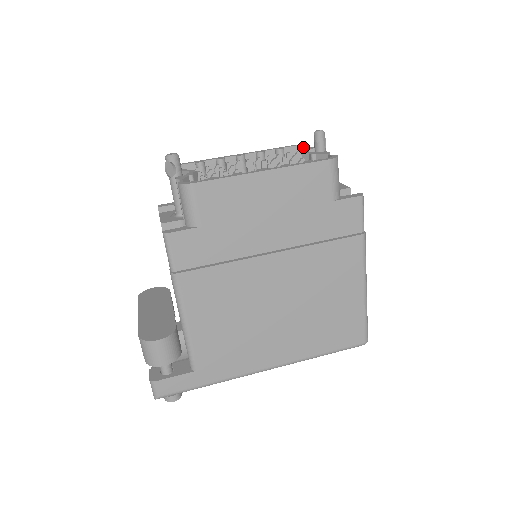
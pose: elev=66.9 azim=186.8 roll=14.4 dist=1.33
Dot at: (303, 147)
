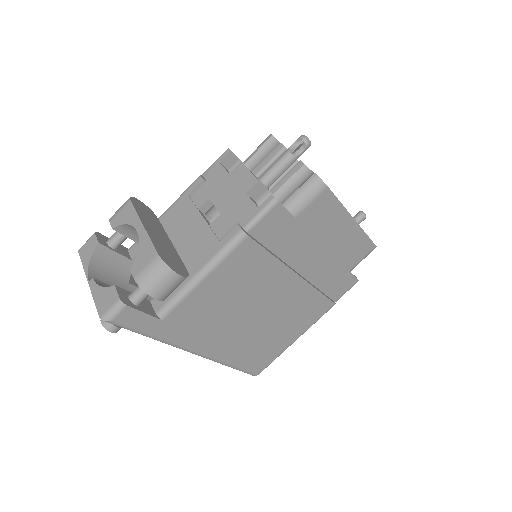
Dot at: occluded
